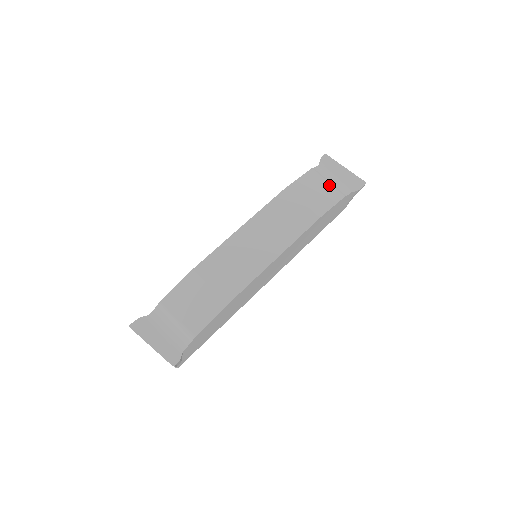
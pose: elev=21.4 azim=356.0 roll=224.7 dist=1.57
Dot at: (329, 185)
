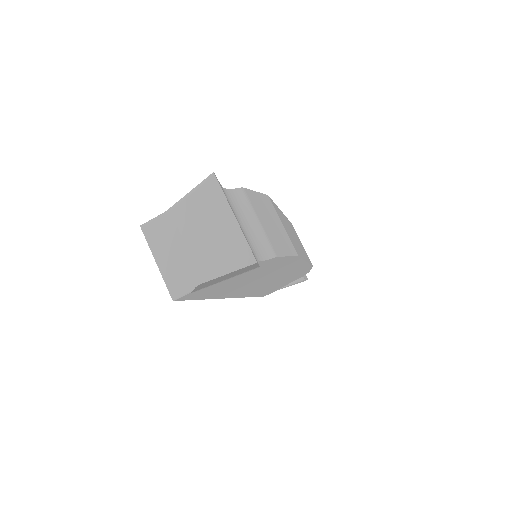
Dot at: occluded
